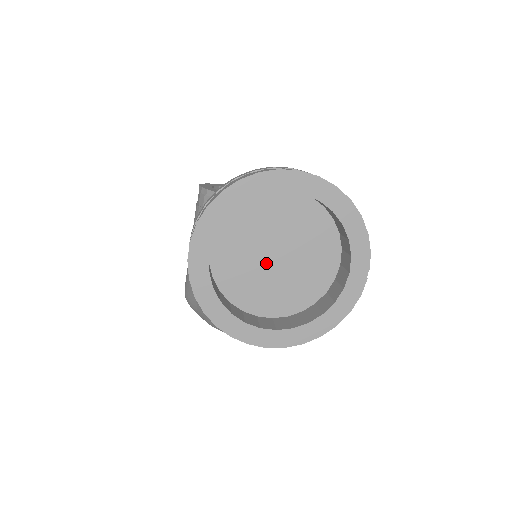
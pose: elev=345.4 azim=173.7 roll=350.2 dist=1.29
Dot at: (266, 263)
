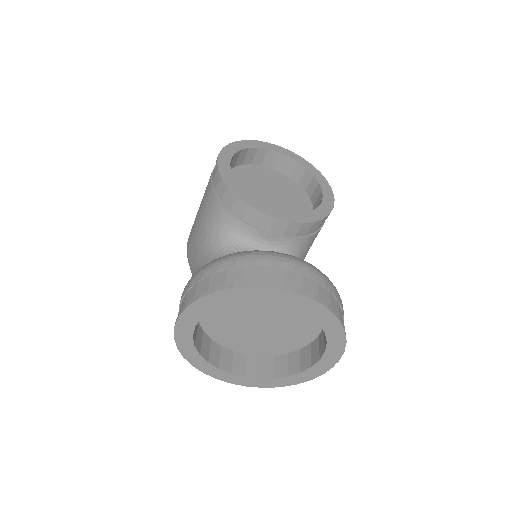
Dot at: (250, 323)
